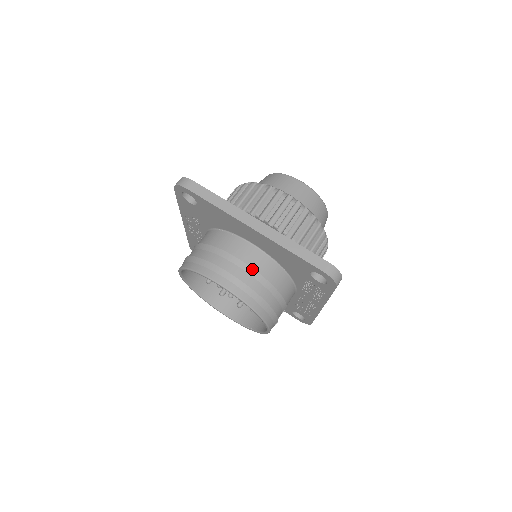
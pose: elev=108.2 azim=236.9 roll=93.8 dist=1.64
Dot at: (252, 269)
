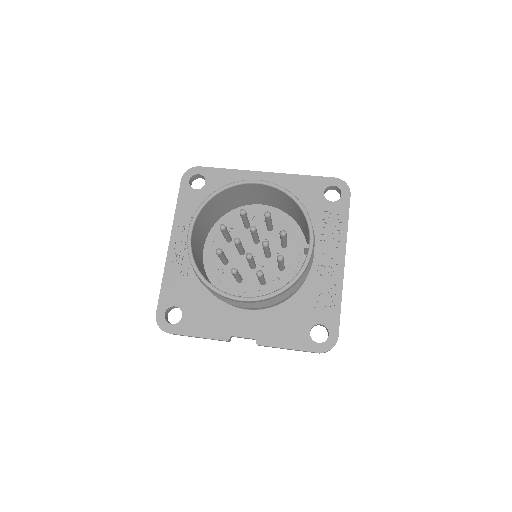
Dot at: occluded
